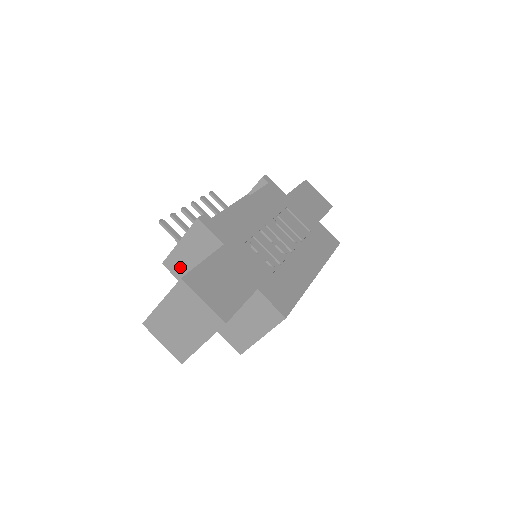
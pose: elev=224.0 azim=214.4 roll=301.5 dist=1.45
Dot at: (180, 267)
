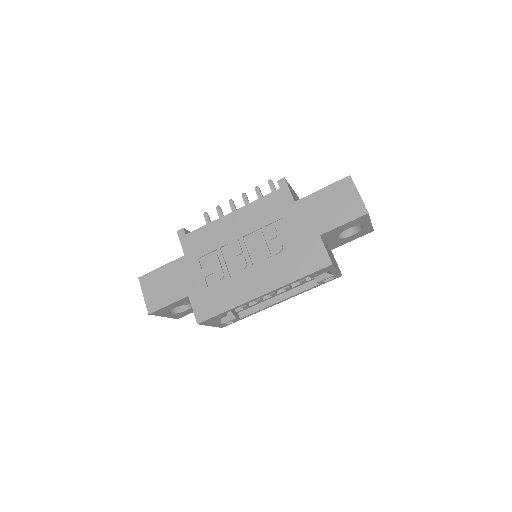
Dot at: occluded
